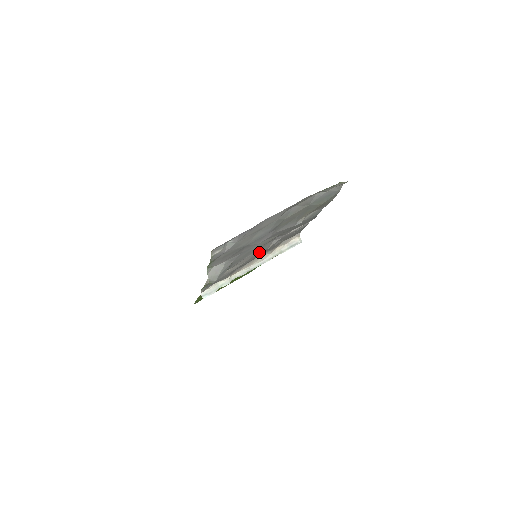
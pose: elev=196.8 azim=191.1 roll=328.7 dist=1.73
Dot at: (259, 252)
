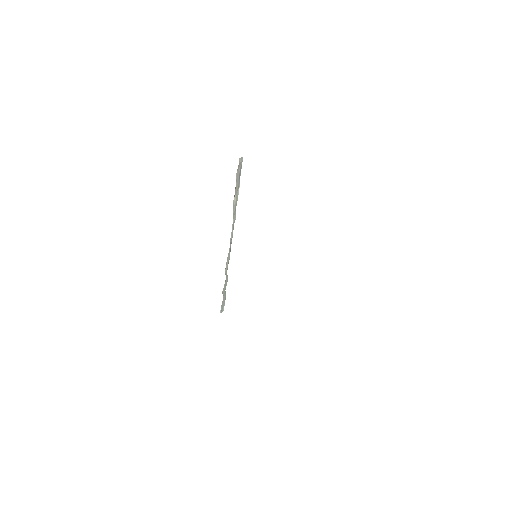
Dot at: occluded
